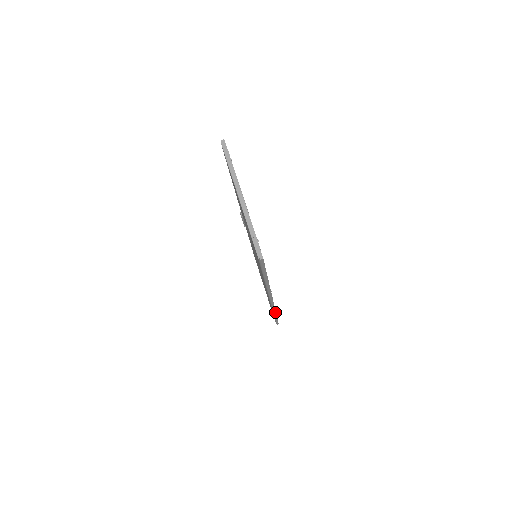
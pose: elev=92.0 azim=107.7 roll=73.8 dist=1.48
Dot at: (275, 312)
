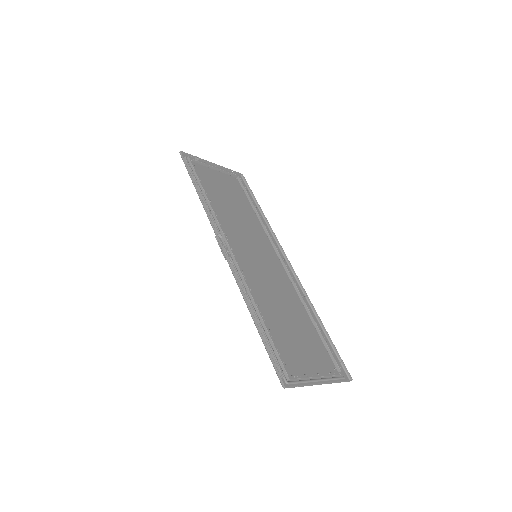
Dot at: (268, 224)
